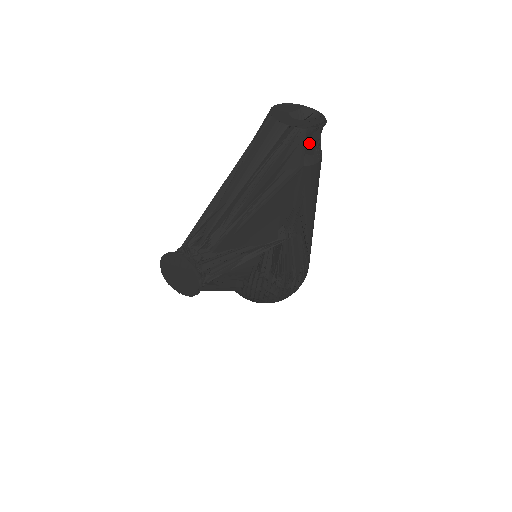
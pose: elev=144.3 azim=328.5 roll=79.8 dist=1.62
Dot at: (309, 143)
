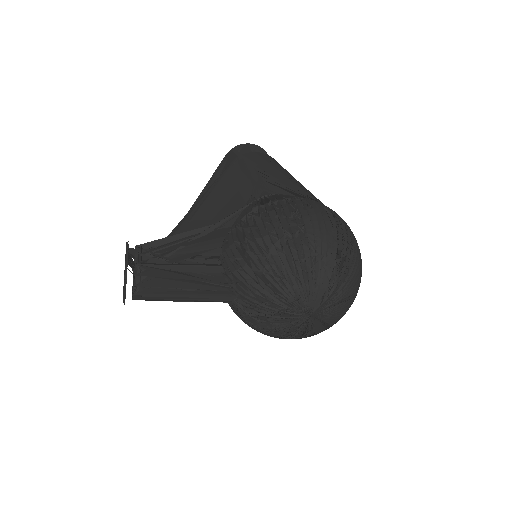
Dot at: occluded
